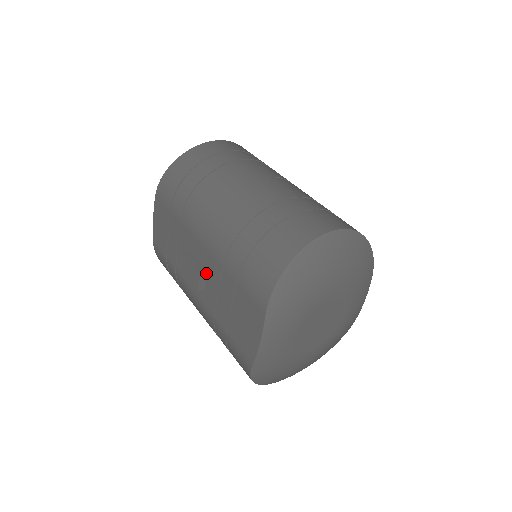
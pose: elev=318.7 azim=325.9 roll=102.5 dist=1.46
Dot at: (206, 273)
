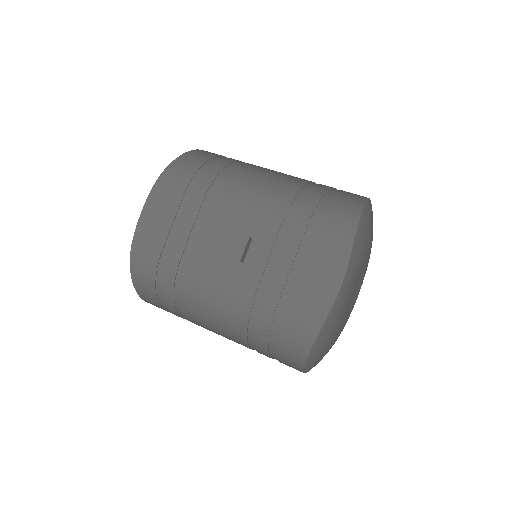
Dot at: (250, 242)
